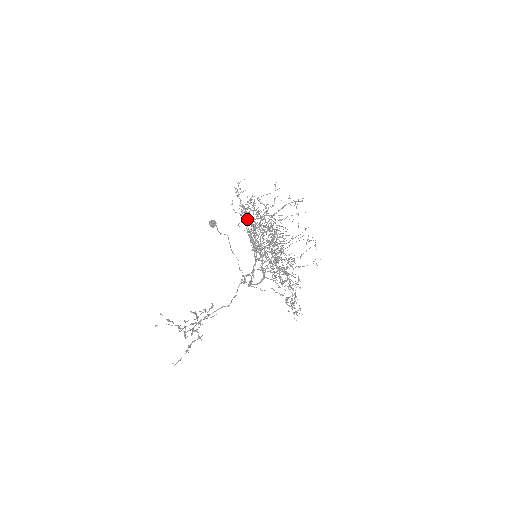
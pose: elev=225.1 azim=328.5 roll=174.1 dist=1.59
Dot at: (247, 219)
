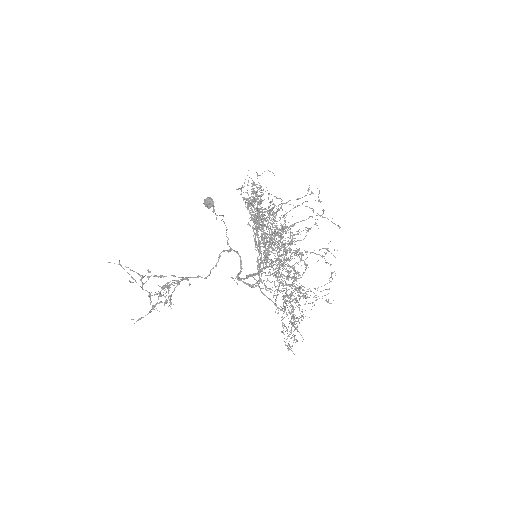
Dot at: occluded
